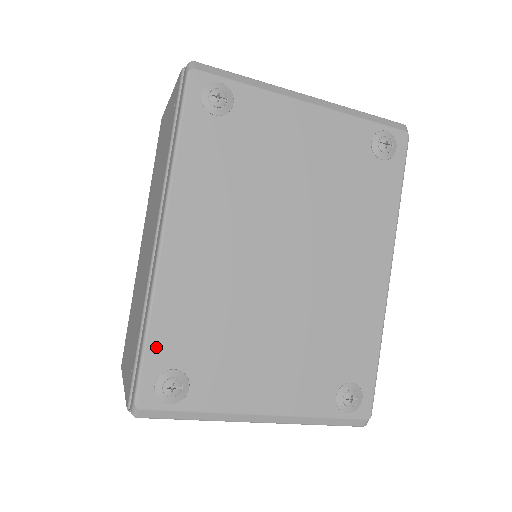
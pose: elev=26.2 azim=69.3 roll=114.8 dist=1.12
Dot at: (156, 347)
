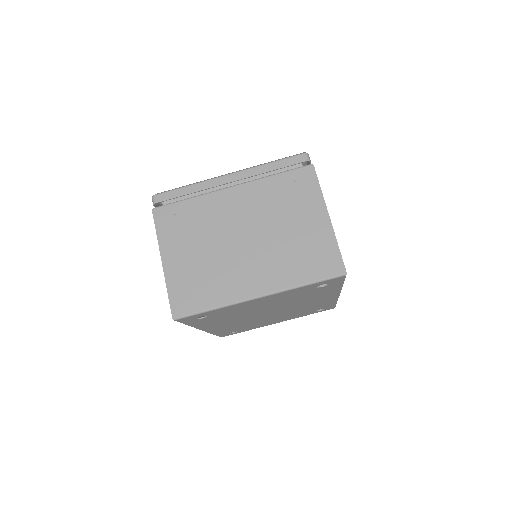
Dot at: occluded
